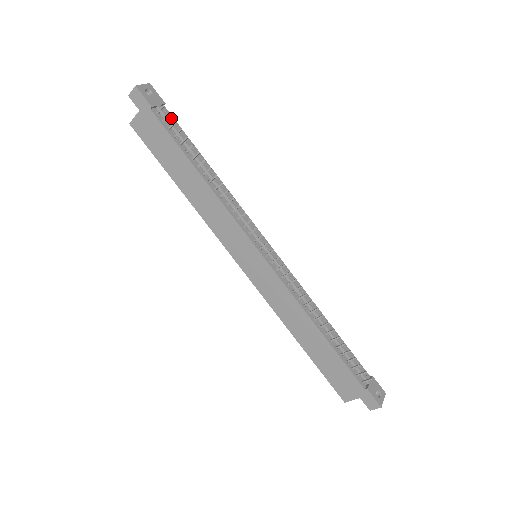
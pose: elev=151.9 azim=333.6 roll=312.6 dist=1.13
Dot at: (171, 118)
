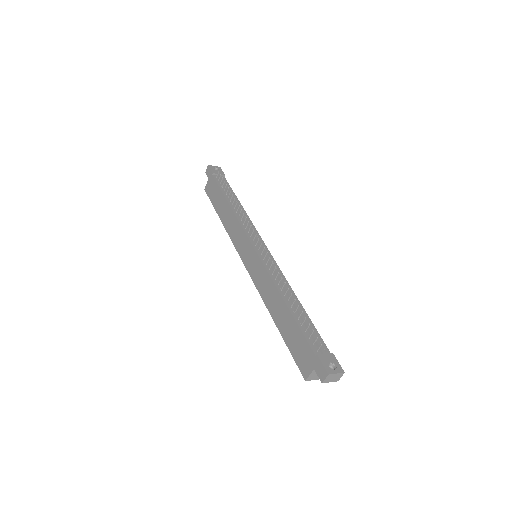
Dot at: (226, 182)
